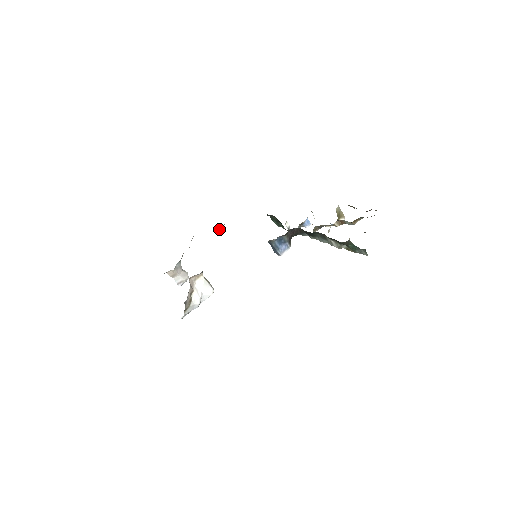
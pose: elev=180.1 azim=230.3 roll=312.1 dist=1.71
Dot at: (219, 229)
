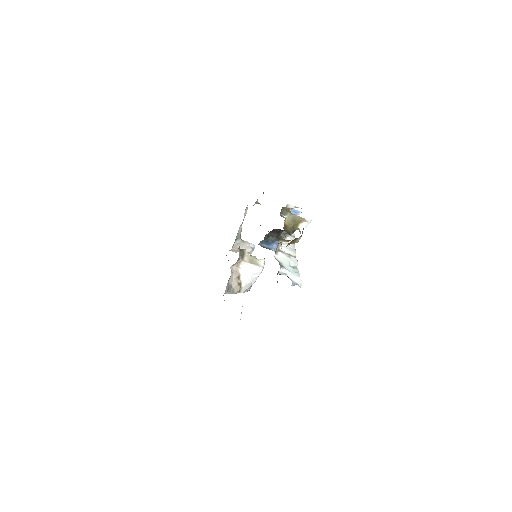
Dot at: (257, 203)
